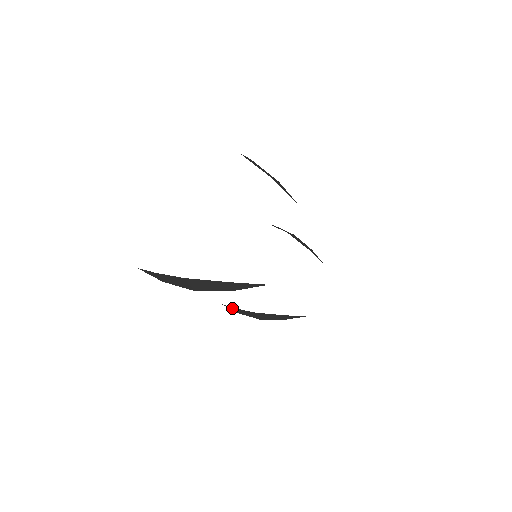
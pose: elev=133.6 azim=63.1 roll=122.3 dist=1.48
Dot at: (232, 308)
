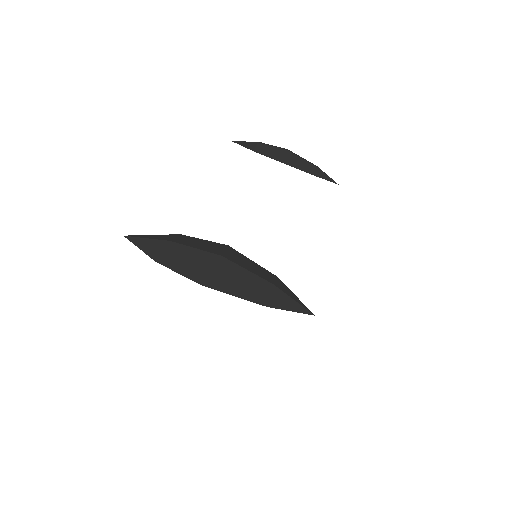
Dot at: occluded
